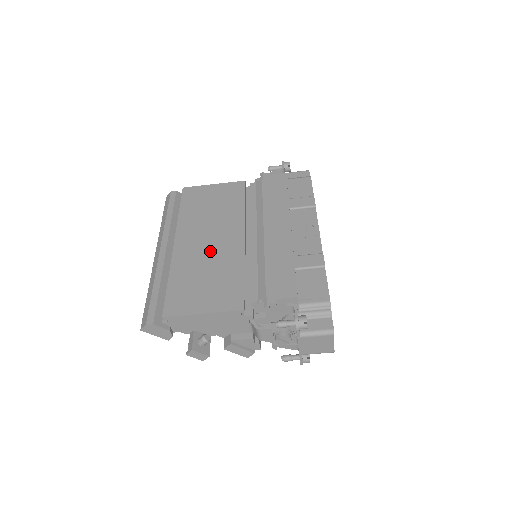
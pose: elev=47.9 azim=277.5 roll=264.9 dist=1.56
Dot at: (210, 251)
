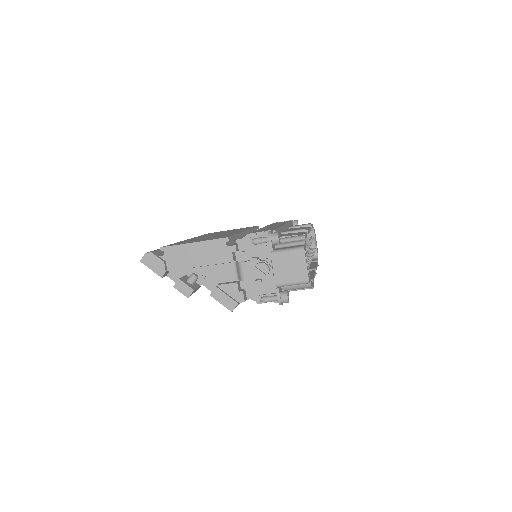
Dot at: (215, 235)
